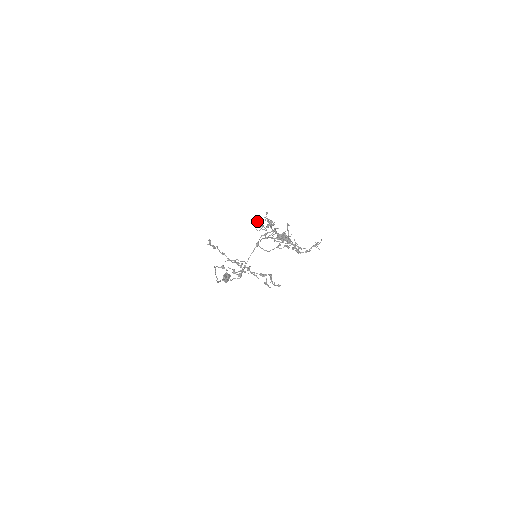
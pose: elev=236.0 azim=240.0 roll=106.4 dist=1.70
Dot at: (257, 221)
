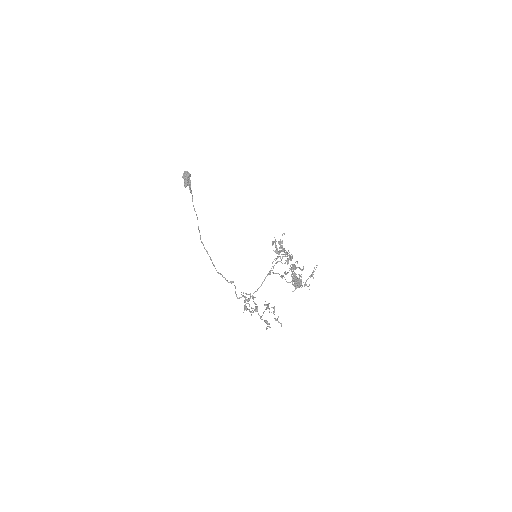
Dot at: (276, 247)
